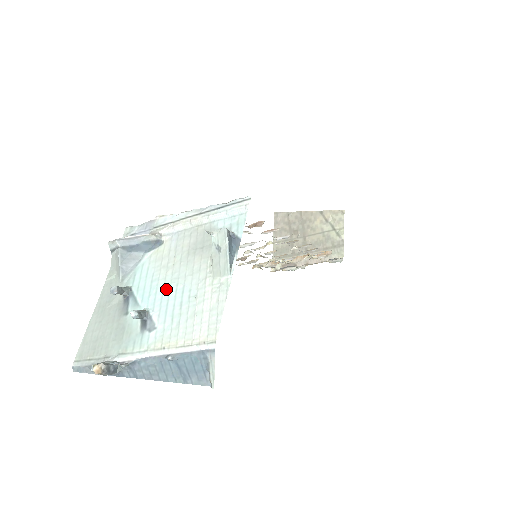
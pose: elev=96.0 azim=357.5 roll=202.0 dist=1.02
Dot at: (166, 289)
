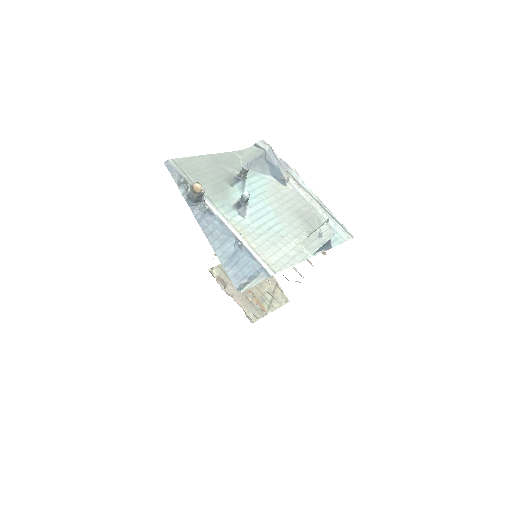
Dot at: (268, 209)
